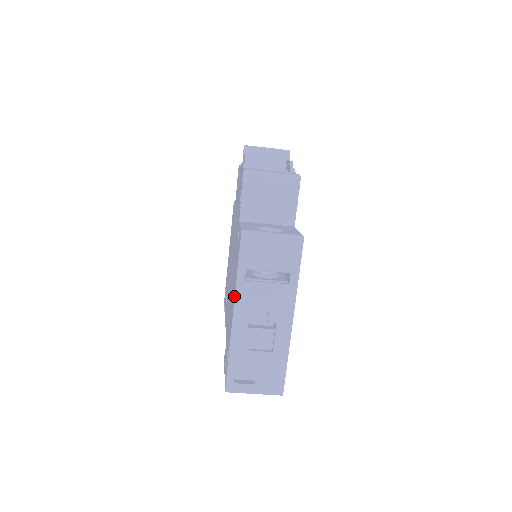
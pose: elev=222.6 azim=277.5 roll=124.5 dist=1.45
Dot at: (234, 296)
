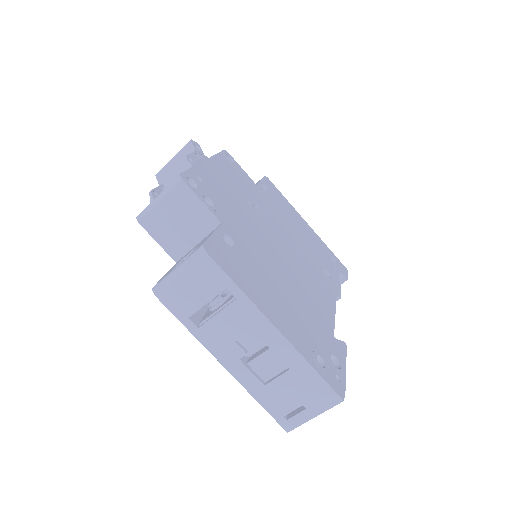
Dot at: (207, 347)
